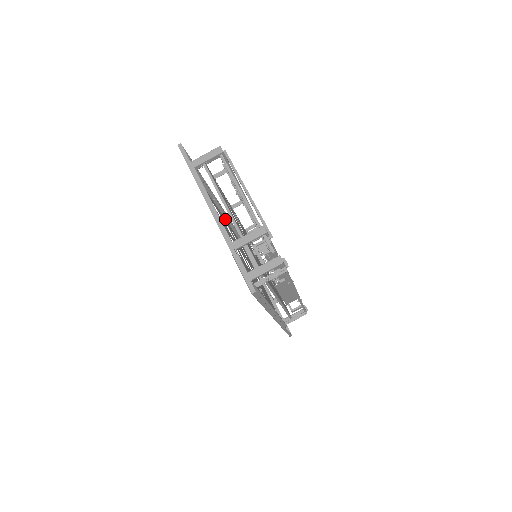
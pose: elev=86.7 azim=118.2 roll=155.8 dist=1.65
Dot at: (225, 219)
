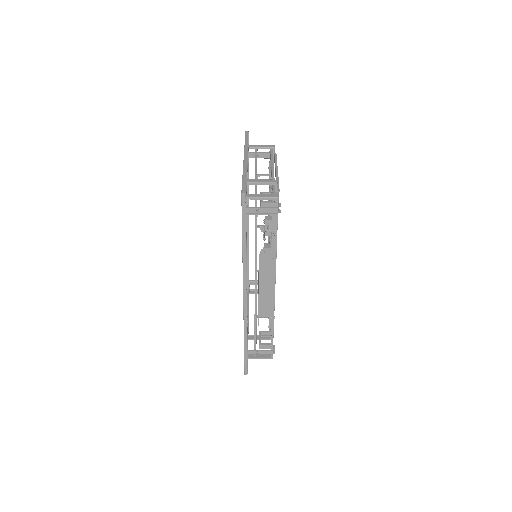
Dot at: occluded
